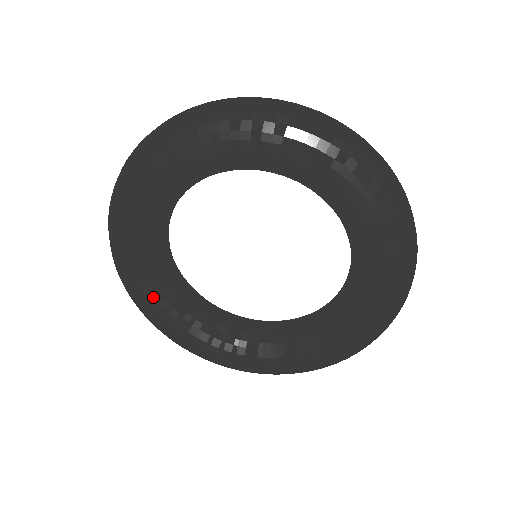
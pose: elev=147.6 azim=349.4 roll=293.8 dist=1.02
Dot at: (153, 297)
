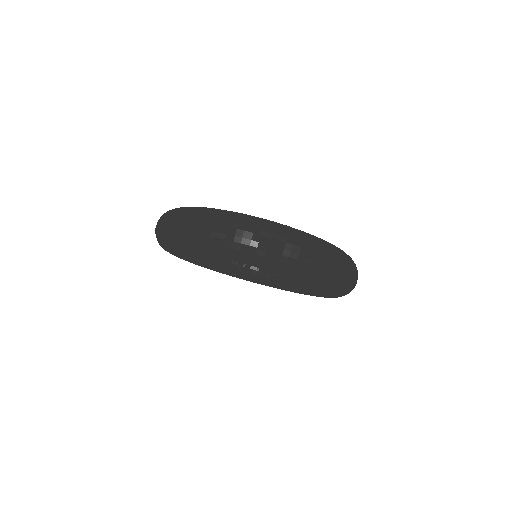
Dot at: (193, 261)
